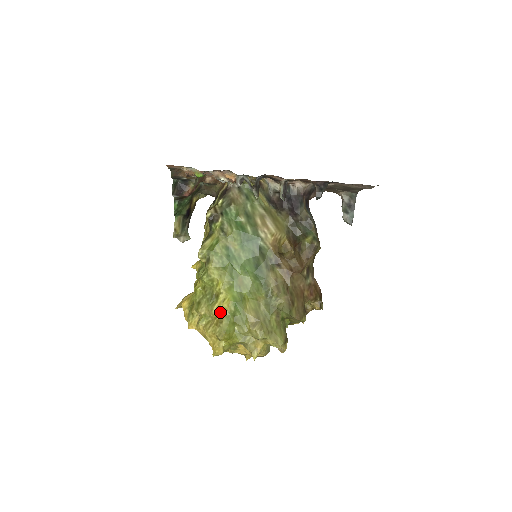
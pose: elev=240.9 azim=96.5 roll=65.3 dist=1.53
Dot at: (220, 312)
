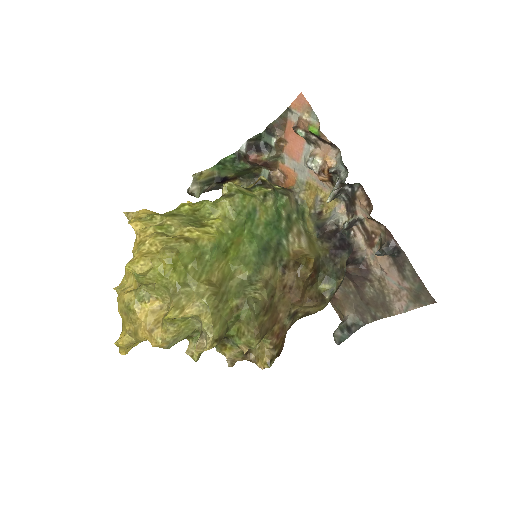
Dot at: (194, 235)
